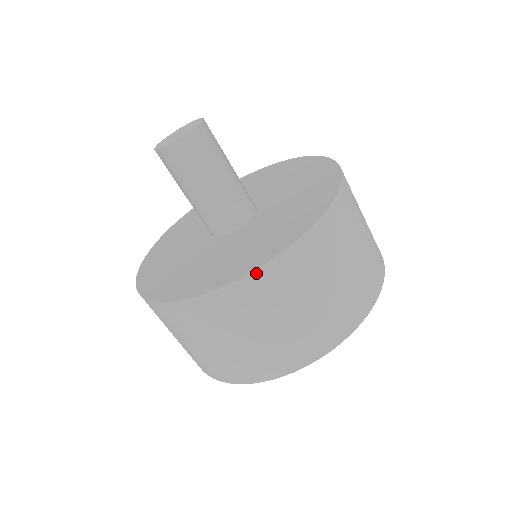
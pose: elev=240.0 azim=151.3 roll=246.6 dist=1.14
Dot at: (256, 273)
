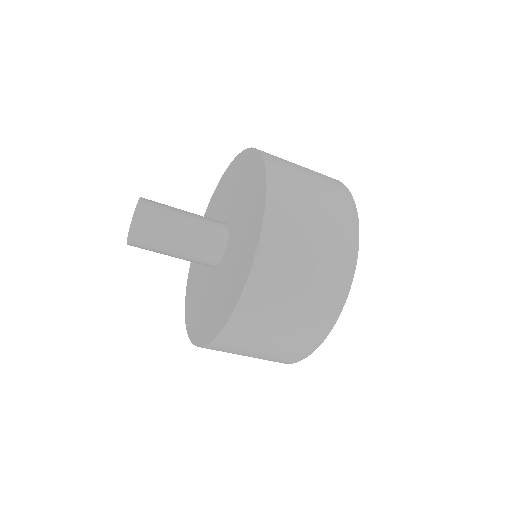
Dot at: occluded
